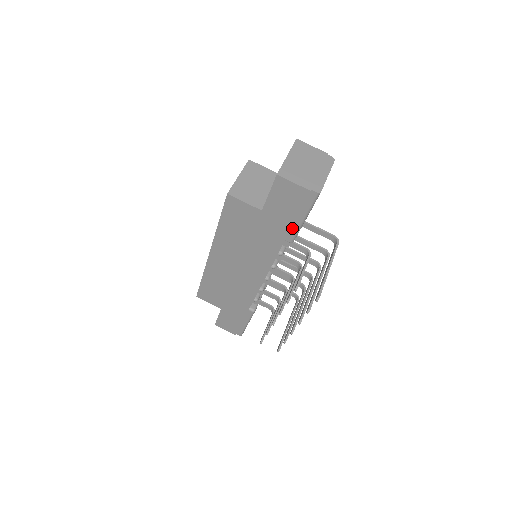
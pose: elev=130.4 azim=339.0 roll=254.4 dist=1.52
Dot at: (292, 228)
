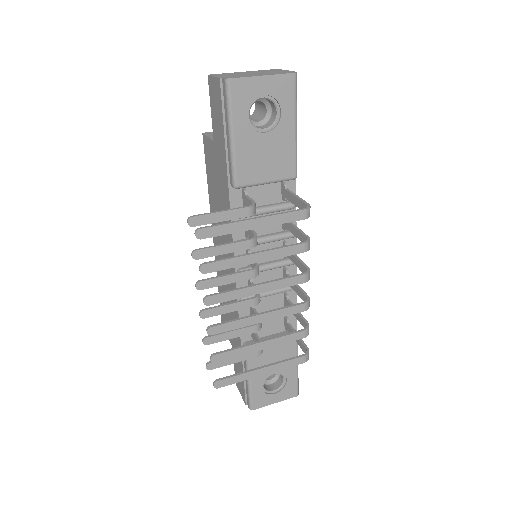
Dot at: (229, 157)
